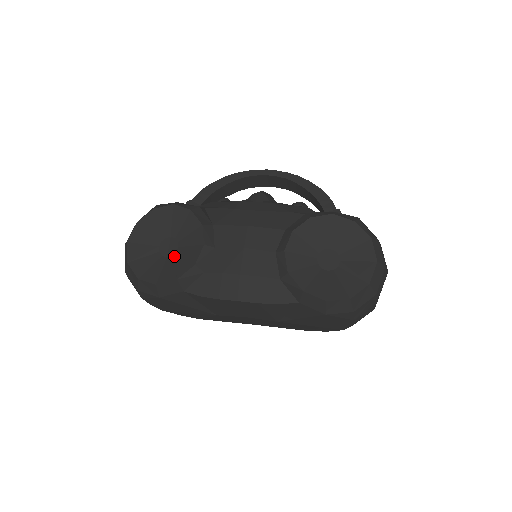
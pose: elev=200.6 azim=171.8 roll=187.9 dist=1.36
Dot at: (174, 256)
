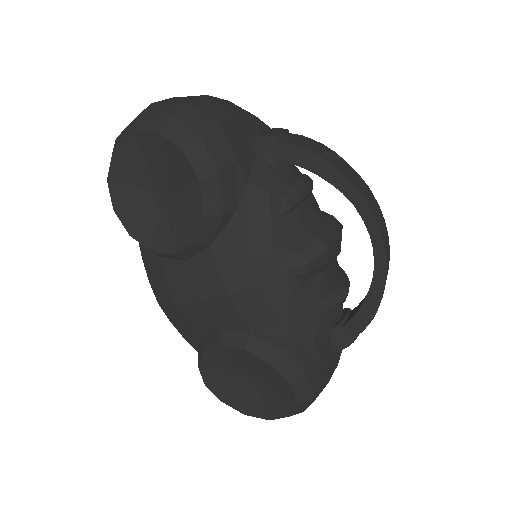
Dot at: (155, 209)
